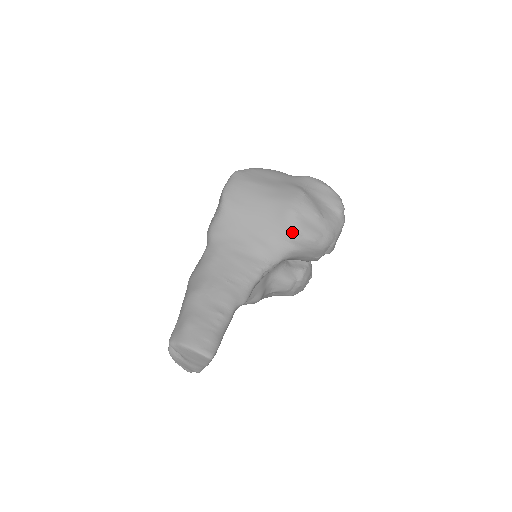
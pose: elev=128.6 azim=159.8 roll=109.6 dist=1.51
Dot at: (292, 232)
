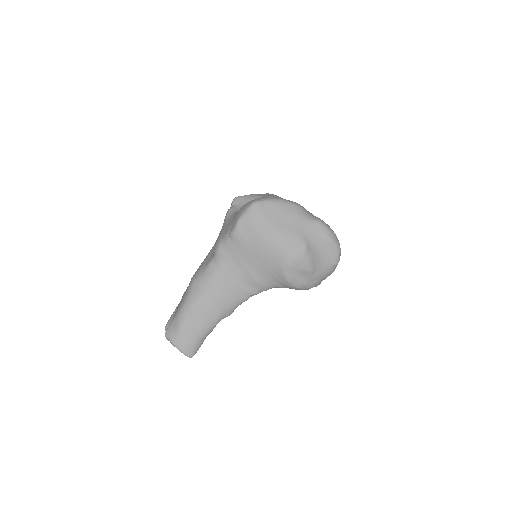
Dot at: (283, 279)
